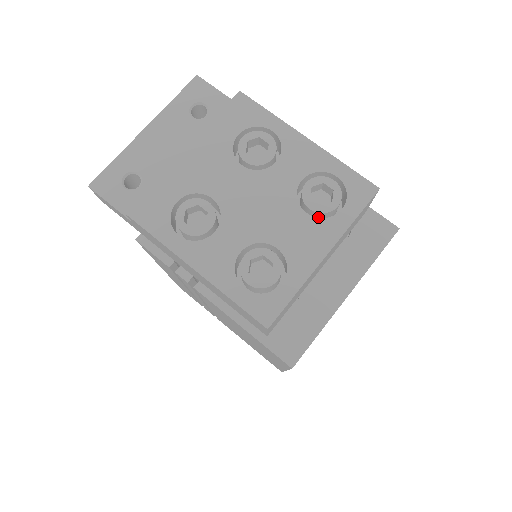
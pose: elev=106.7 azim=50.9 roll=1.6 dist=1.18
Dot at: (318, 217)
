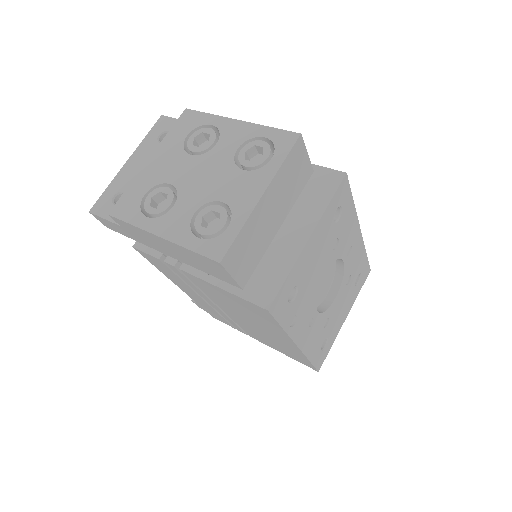
Dot at: occluded
